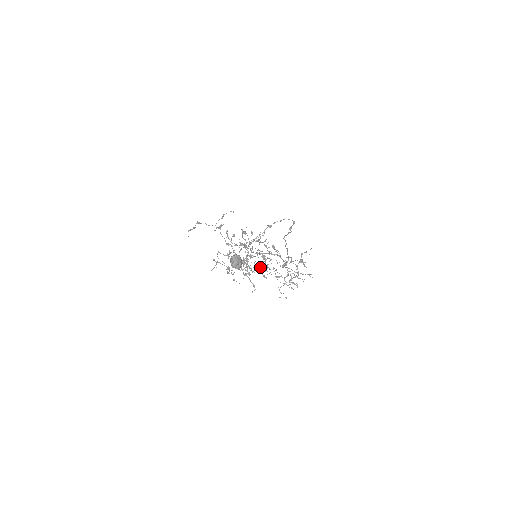
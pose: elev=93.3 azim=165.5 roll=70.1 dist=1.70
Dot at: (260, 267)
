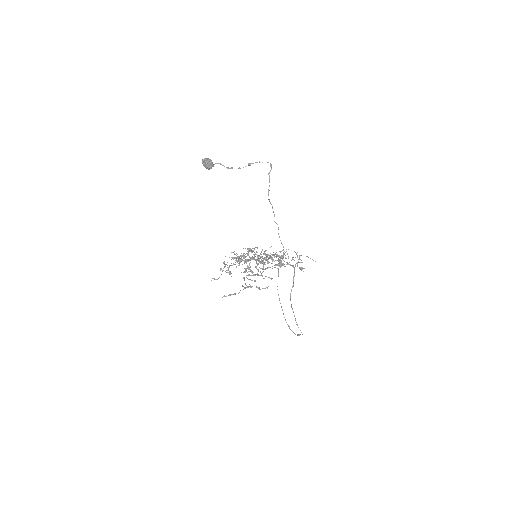
Dot at: occluded
